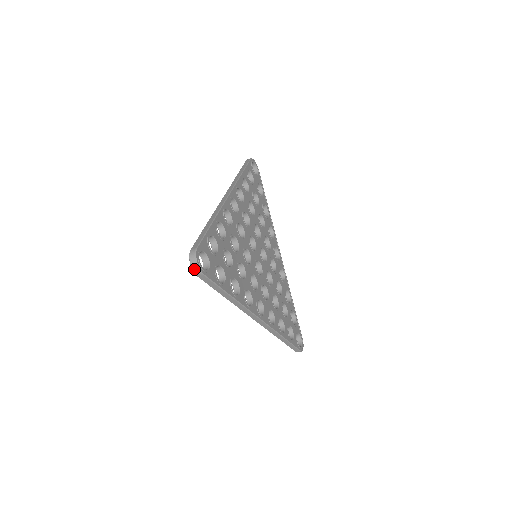
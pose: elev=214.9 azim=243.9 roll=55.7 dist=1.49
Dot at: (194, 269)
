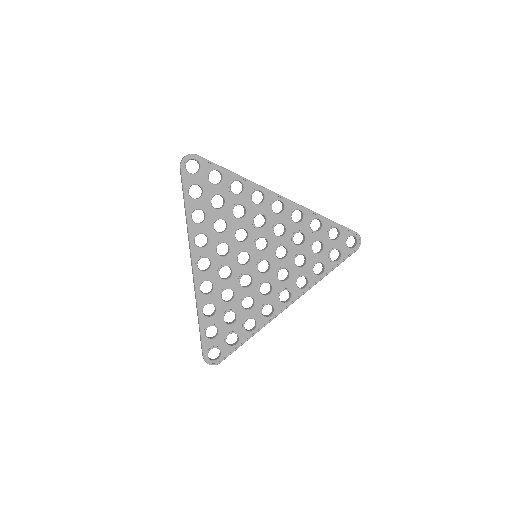
Dot at: (213, 364)
